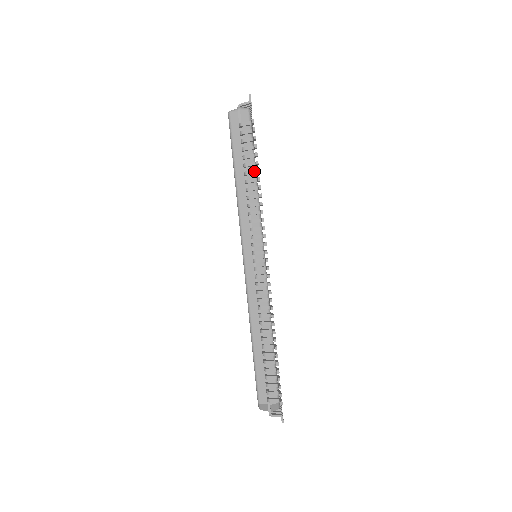
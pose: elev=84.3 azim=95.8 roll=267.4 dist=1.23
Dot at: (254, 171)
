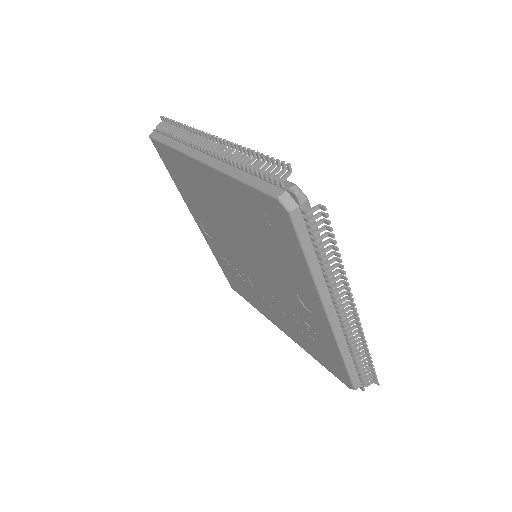
Dot at: (176, 128)
